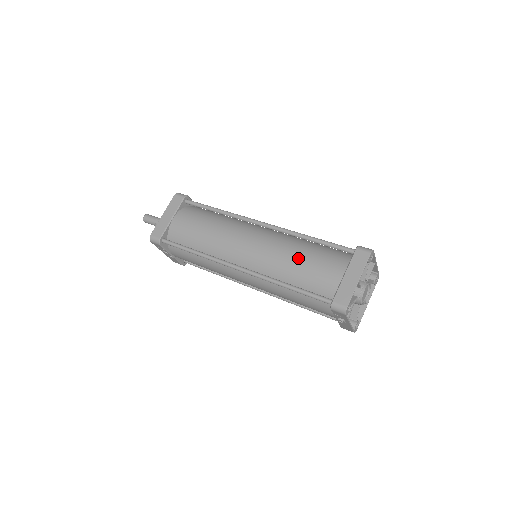
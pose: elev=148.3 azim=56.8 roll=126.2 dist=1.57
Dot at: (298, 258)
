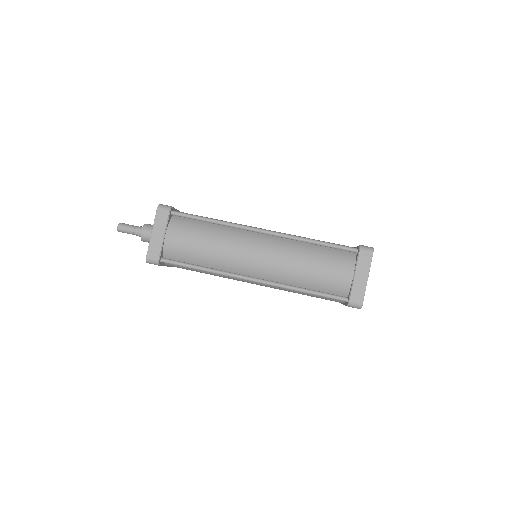
Dot at: (309, 264)
